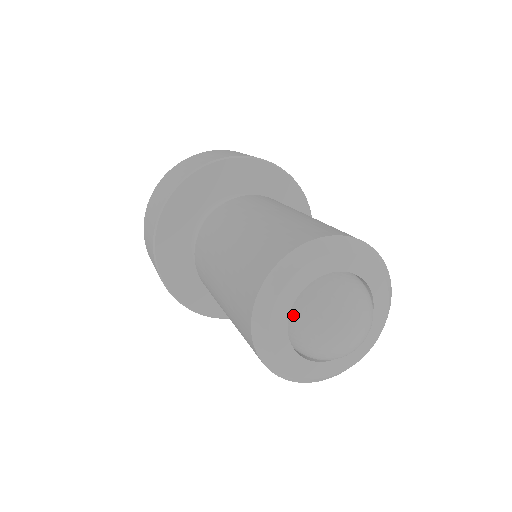
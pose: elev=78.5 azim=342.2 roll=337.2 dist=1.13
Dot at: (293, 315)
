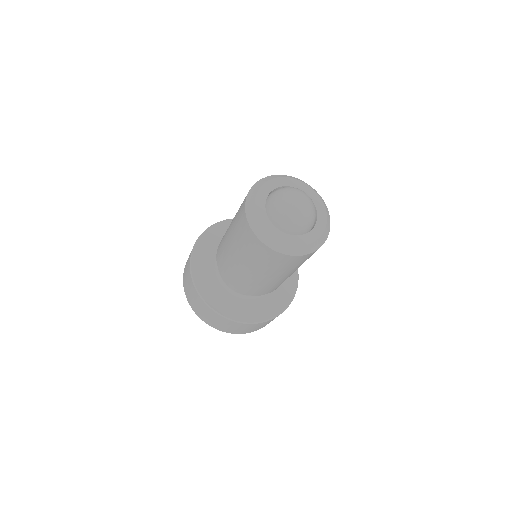
Dot at: (272, 193)
